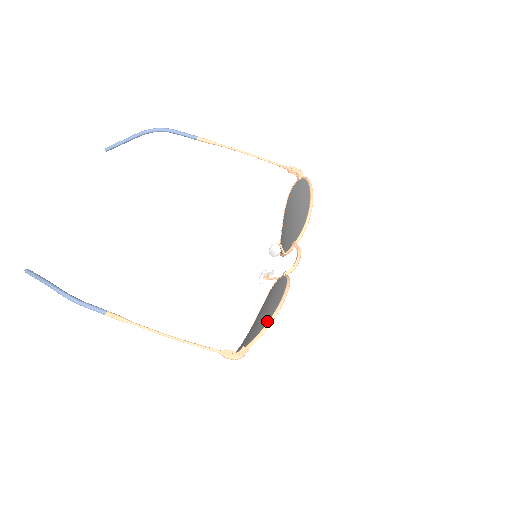
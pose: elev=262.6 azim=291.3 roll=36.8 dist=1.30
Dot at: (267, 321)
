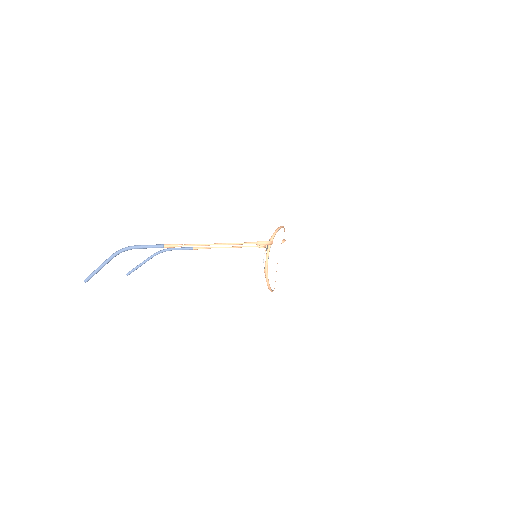
Dot at: occluded
